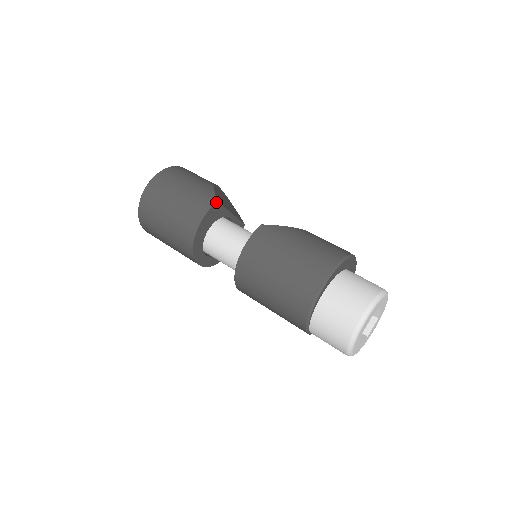
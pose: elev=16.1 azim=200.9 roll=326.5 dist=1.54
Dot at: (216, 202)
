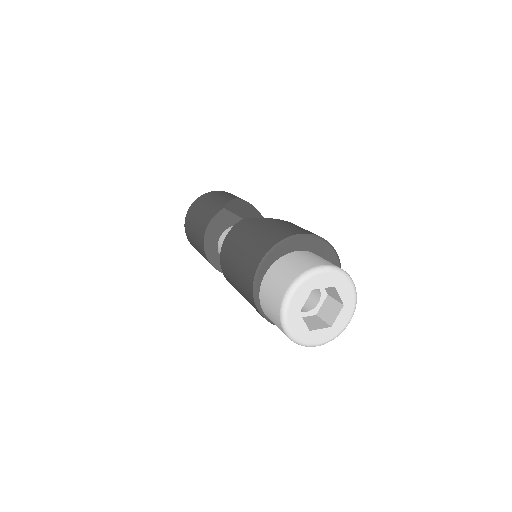
Dot at: (222, 209)
